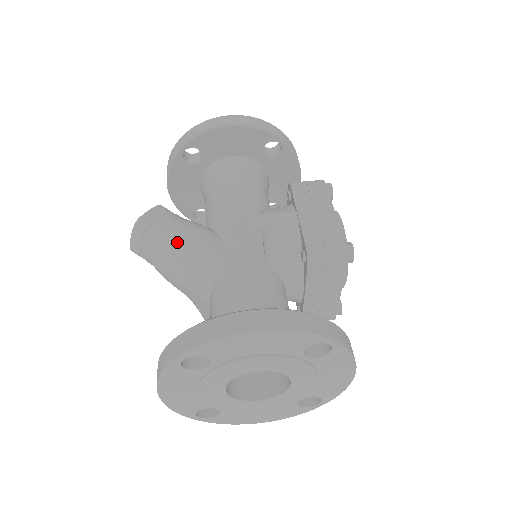
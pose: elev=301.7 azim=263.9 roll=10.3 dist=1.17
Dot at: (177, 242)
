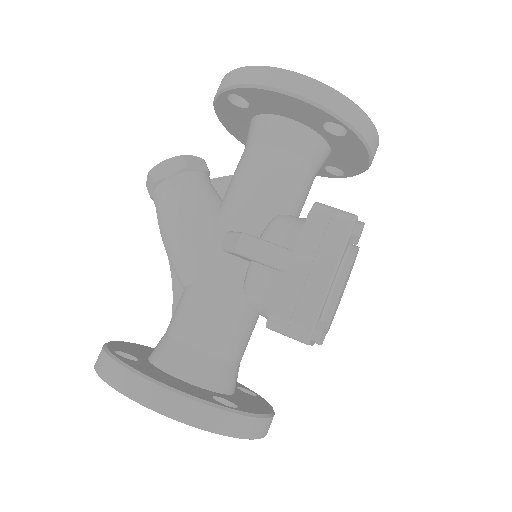
Dot at: (172, 221)
